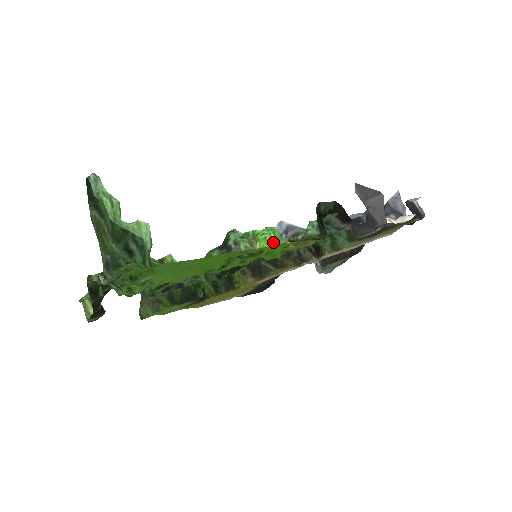
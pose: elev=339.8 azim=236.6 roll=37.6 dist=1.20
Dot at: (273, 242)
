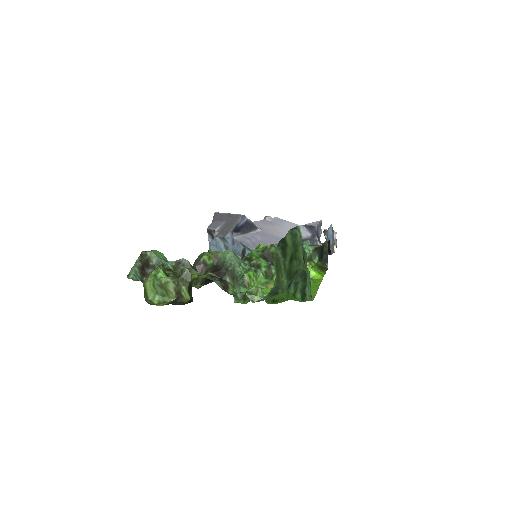
Dot at: occluded
